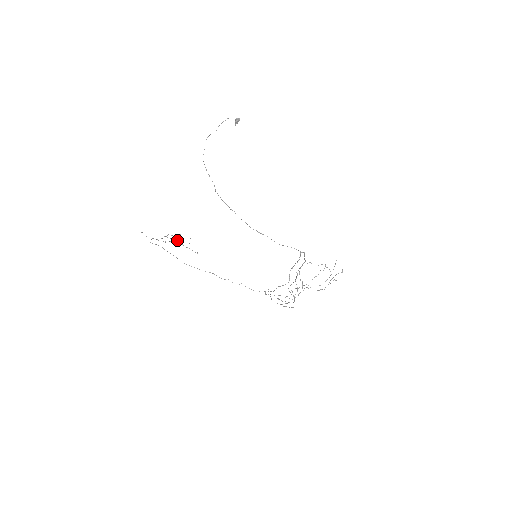
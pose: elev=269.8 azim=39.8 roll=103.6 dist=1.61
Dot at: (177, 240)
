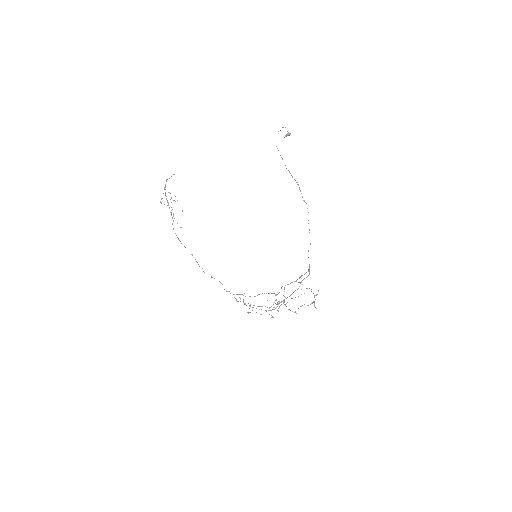
Dot at: occluded
